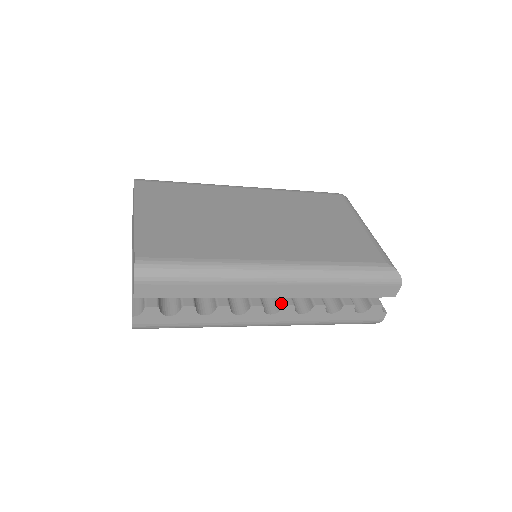
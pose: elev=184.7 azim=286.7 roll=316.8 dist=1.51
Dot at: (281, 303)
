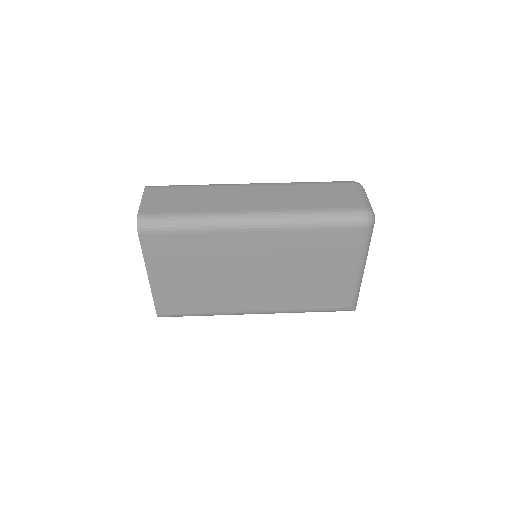
Dot at: occluded
